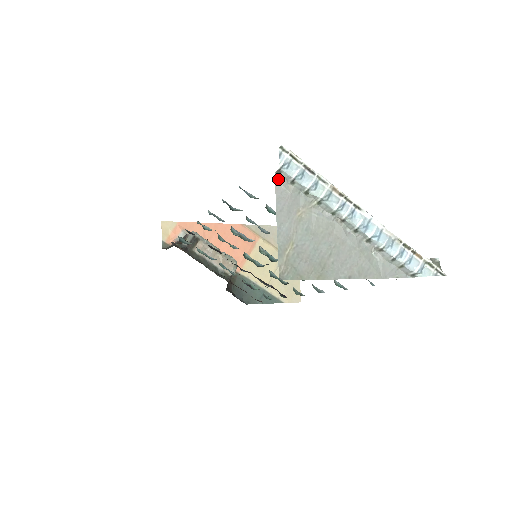
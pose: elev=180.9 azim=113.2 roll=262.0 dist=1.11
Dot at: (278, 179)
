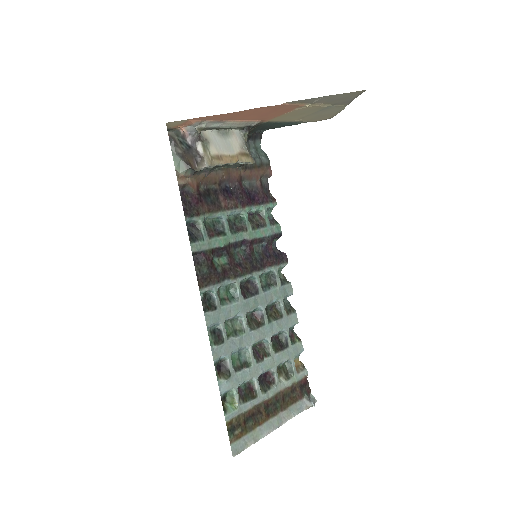
Dot at: occluded
